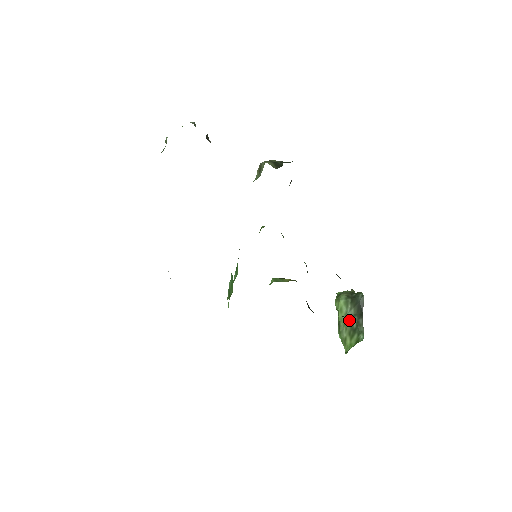
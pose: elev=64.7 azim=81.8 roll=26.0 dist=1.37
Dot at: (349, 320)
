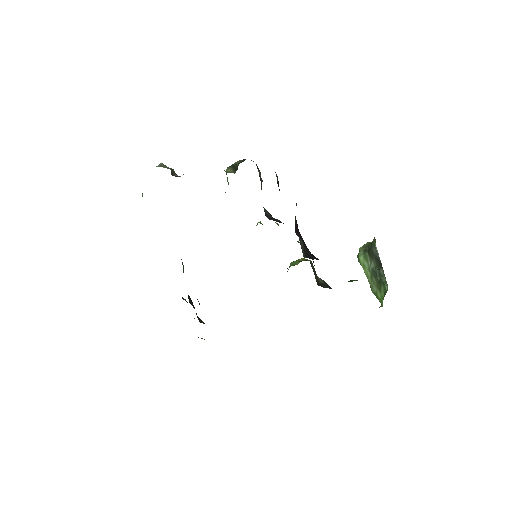
Dot at: (373, 274)
